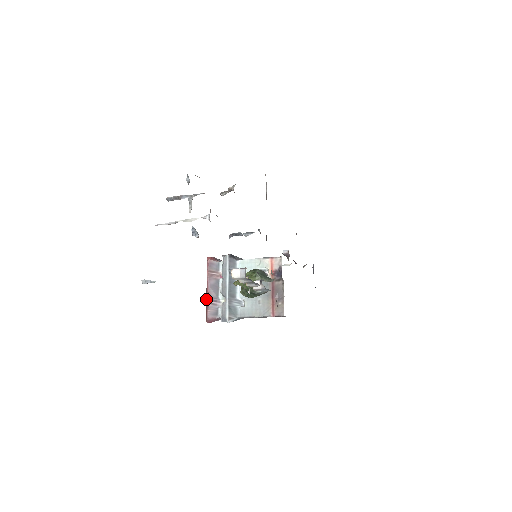
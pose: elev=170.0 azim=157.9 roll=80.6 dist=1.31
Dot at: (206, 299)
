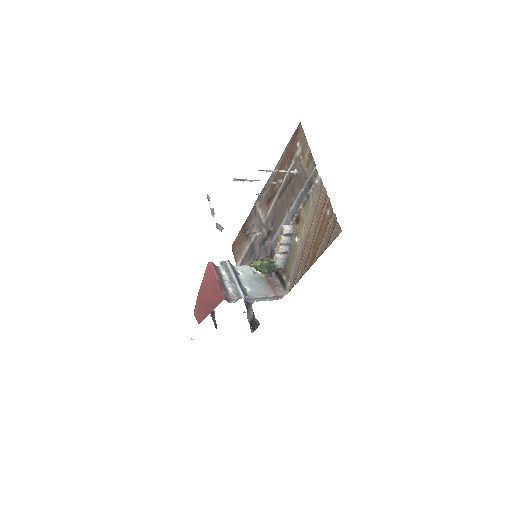
Dot at: (212, 290)
